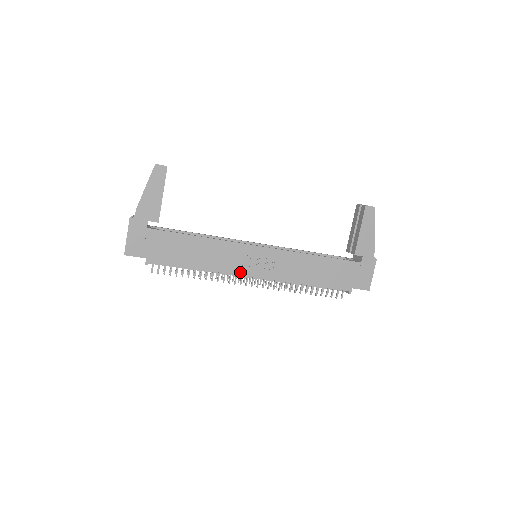
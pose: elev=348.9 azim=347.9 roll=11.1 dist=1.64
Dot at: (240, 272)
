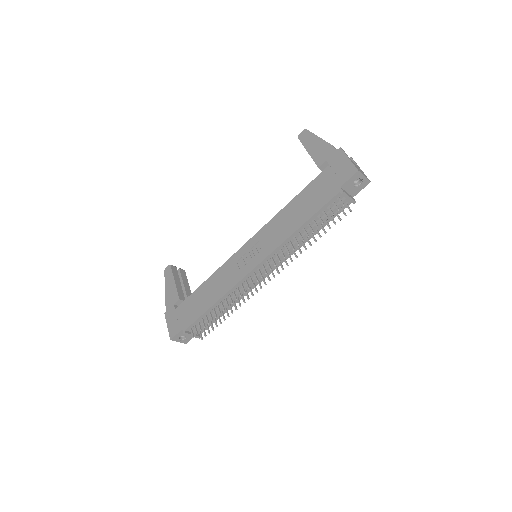
Dot at: (243, 275)
